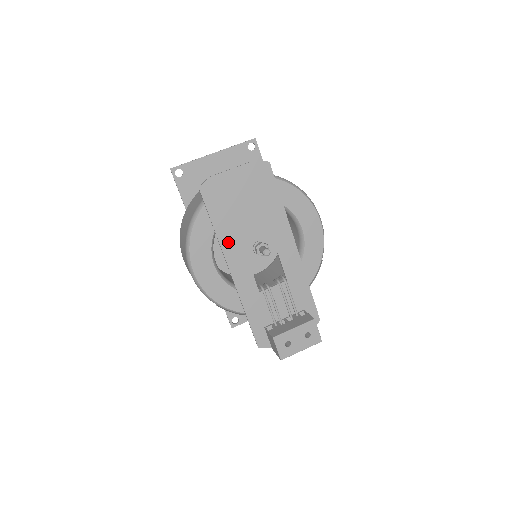
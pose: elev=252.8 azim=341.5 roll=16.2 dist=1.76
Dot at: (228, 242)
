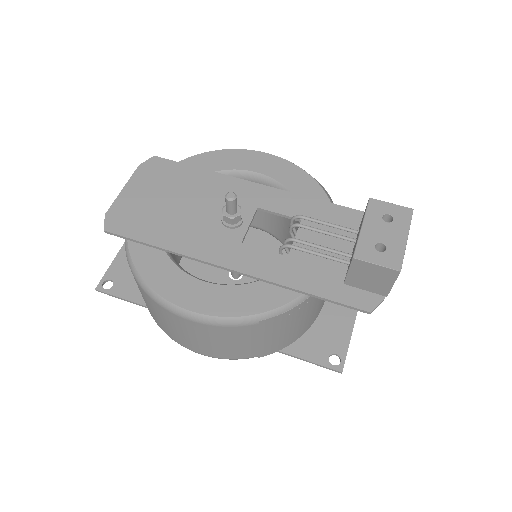
Dot at: (191, 246)
